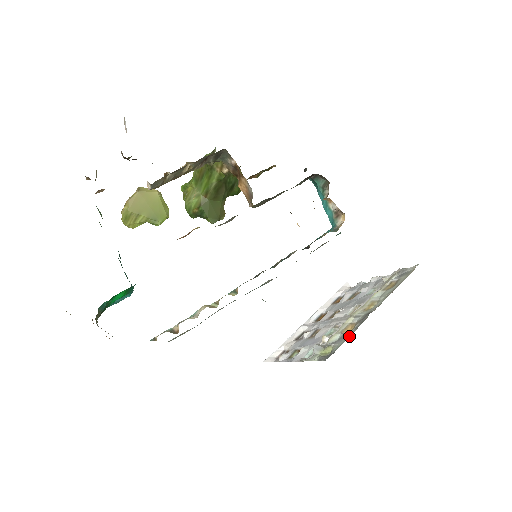
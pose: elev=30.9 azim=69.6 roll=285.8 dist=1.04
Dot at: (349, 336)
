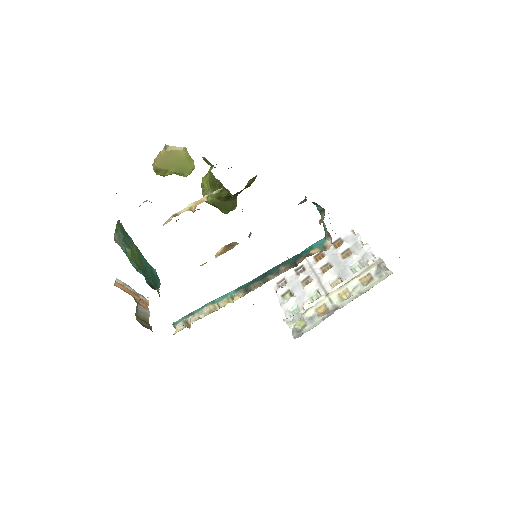
Dot at: (316, 325)
